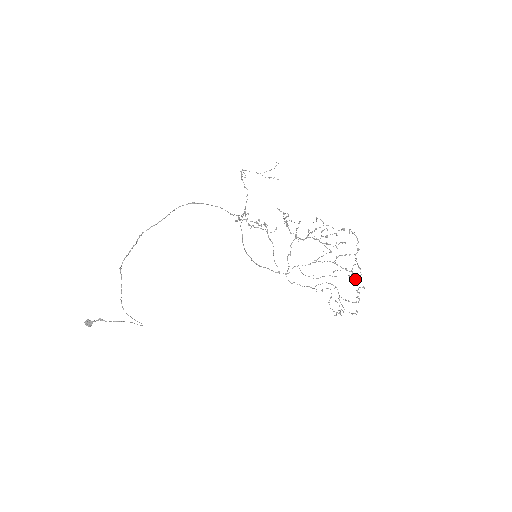
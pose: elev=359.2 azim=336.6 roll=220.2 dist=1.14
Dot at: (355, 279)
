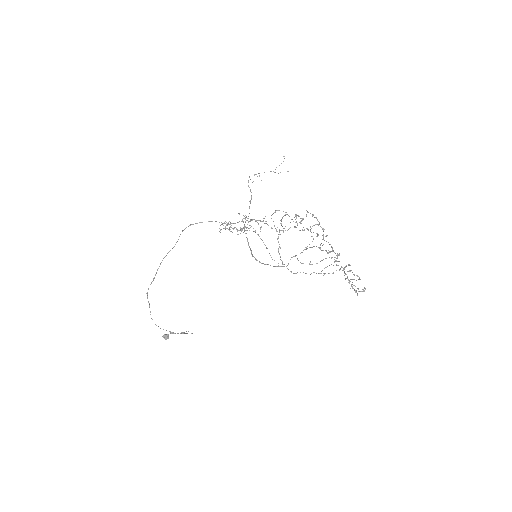
Dot at: (334, 259)
